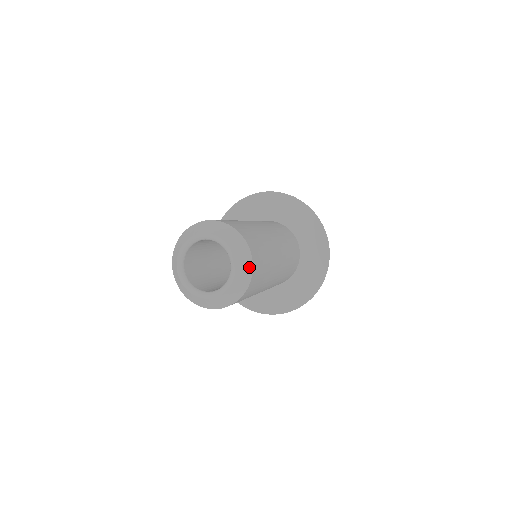
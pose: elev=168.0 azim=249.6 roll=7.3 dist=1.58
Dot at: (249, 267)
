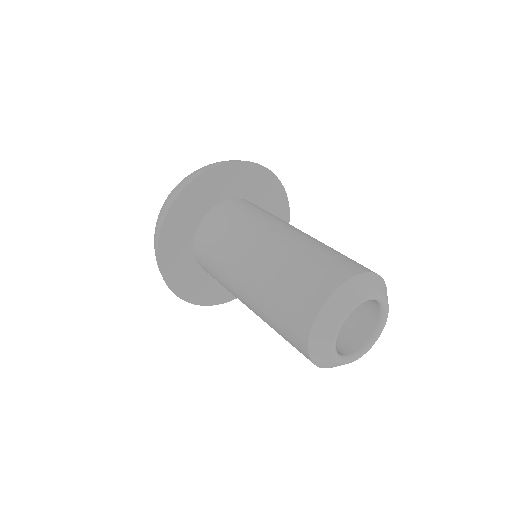
Dot at: occluded
